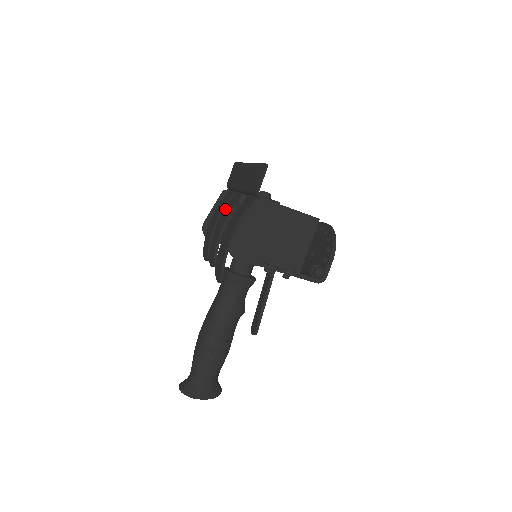
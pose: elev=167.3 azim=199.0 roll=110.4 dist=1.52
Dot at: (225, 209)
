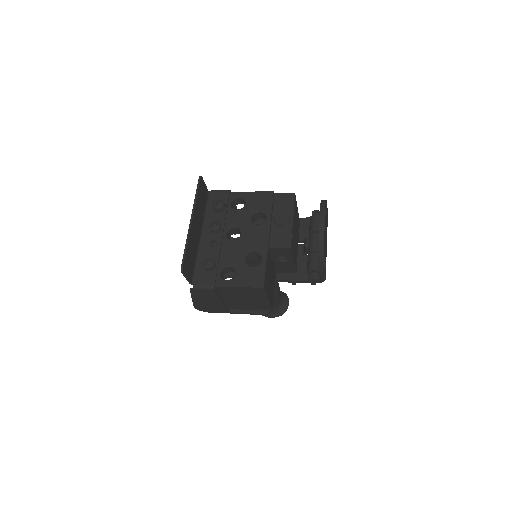
Dot at: occluded
